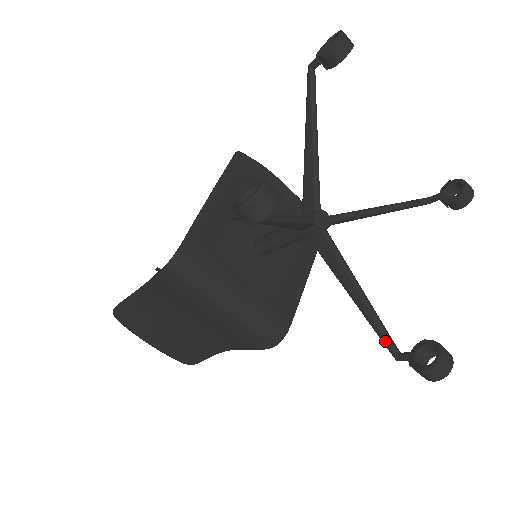
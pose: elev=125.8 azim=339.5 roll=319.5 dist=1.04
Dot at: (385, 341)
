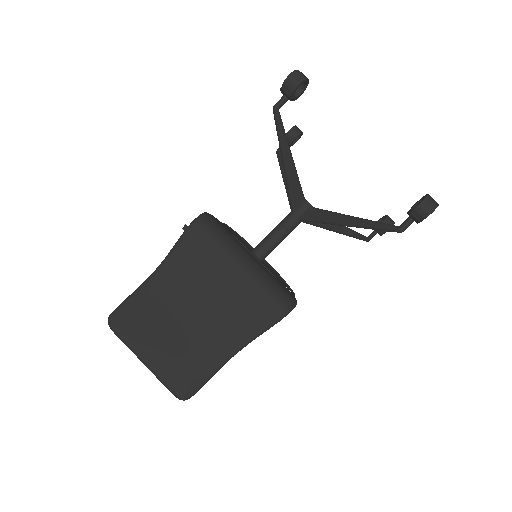
Dot at: (386, 225)
